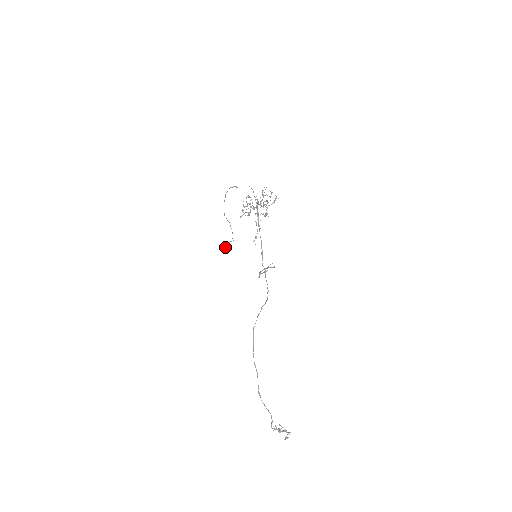
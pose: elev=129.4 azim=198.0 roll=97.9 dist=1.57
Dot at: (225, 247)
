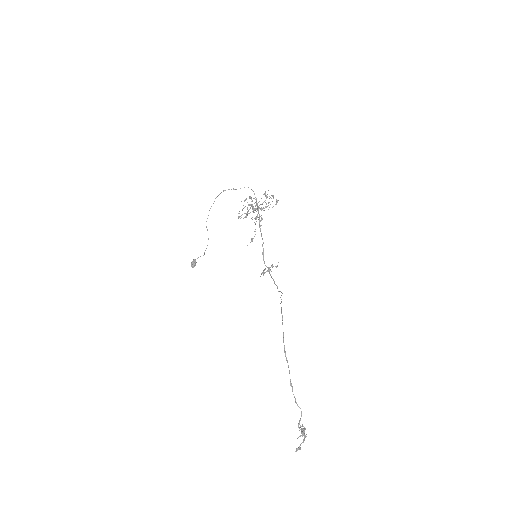
Dot at: (194, 261)
